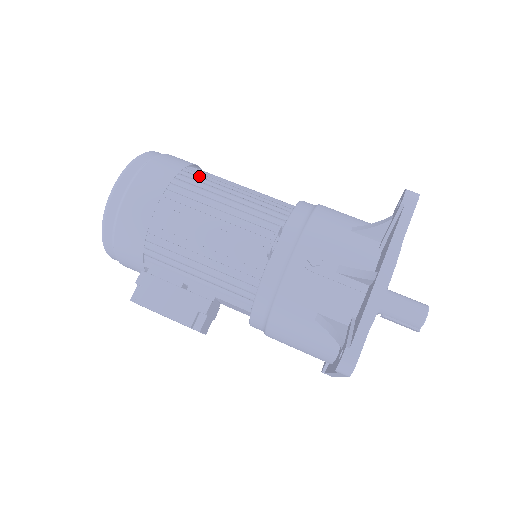
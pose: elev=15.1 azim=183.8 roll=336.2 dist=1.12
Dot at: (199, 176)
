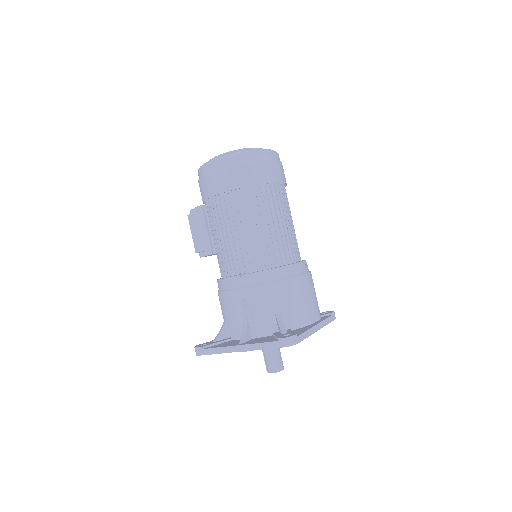
Dot at: (257, 197)
